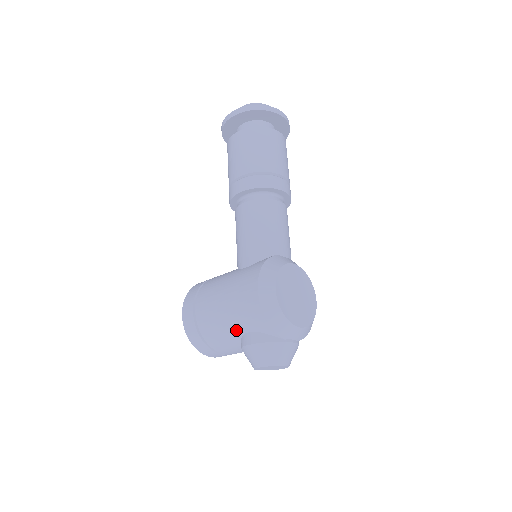
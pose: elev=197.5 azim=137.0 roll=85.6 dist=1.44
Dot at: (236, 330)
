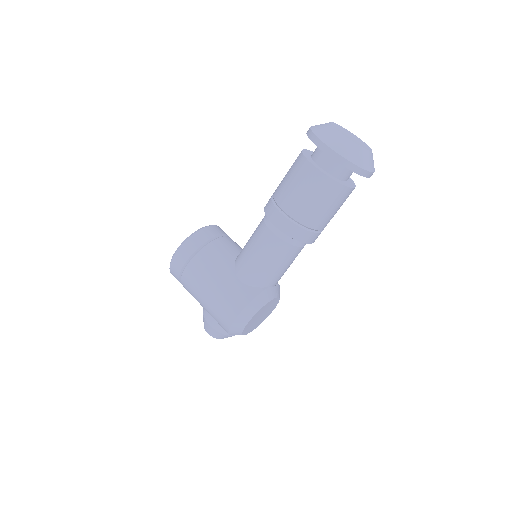
Dot at: (206, 309)
